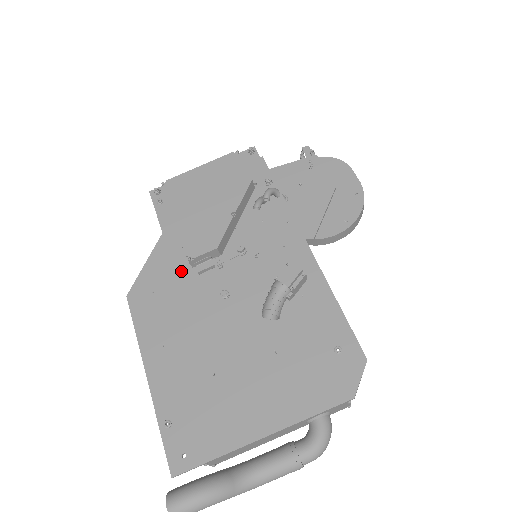
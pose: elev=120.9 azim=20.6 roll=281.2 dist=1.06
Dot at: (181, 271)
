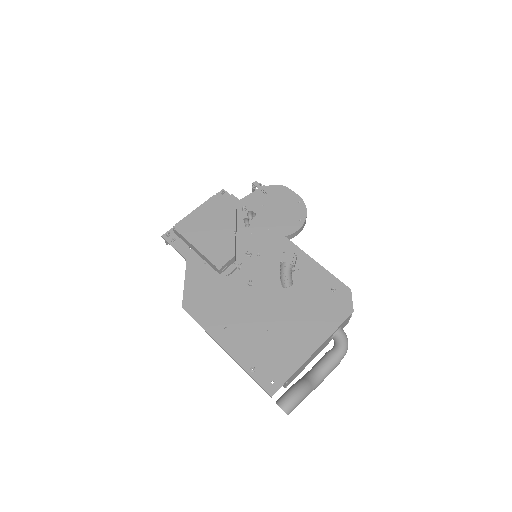
Dot at: (213, 279)
